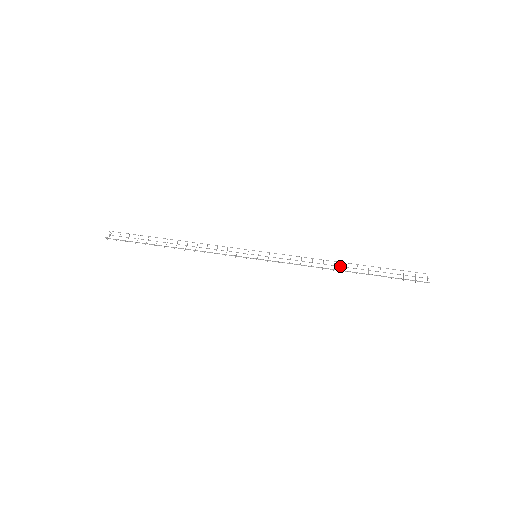
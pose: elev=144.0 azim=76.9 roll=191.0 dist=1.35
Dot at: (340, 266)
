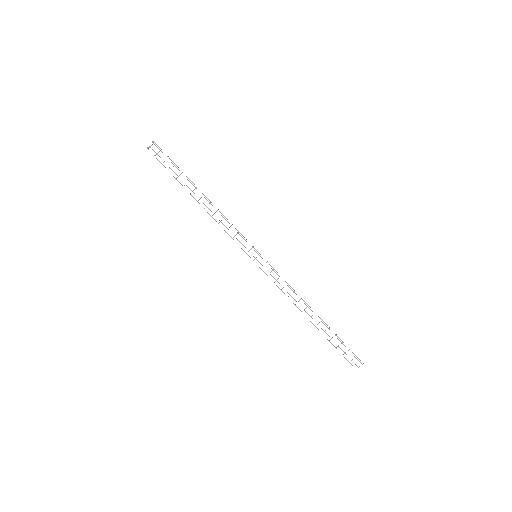
Dot at: (311, 310)
